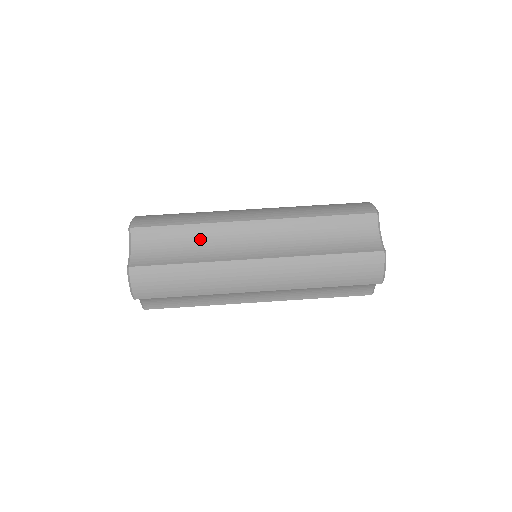
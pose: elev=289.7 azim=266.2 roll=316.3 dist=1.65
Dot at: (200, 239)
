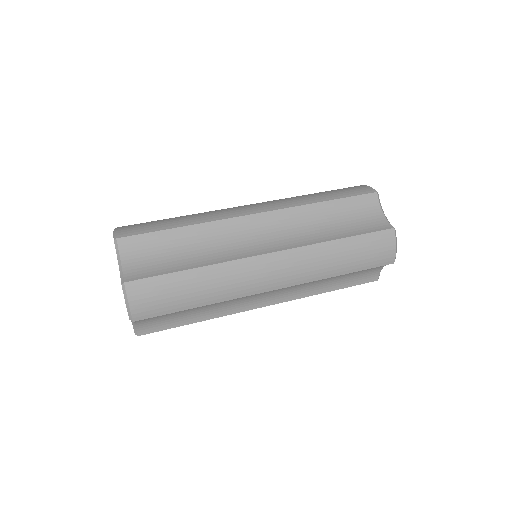
Dot at: (200, 241)
